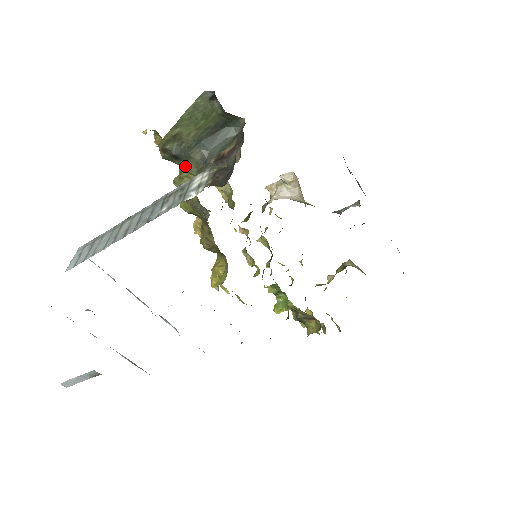
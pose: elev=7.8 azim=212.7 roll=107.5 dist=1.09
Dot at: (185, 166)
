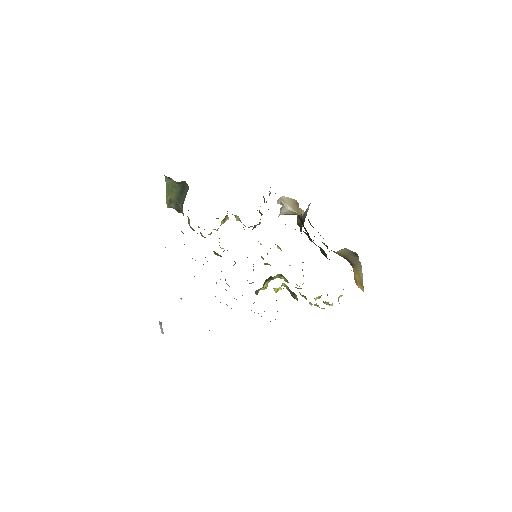
Dot at: occluded
